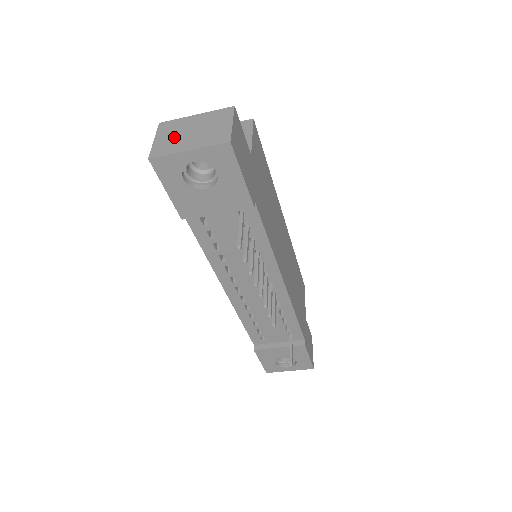
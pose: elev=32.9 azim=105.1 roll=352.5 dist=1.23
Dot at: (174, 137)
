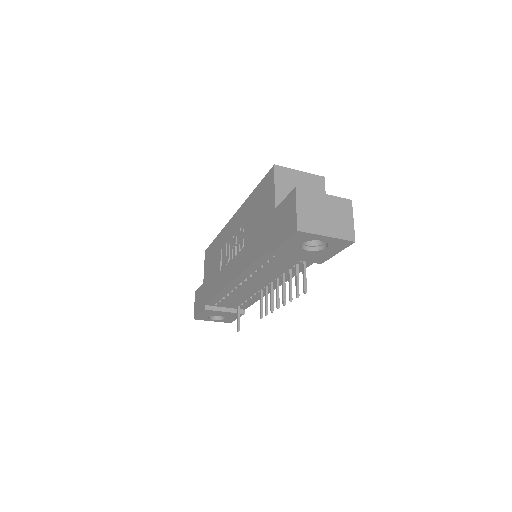
Dot at: (313, 214)
